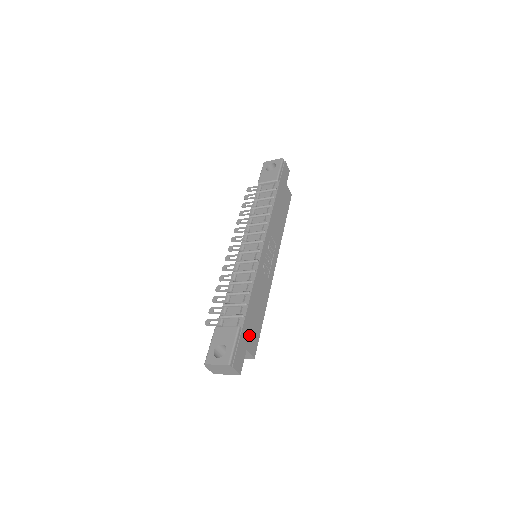
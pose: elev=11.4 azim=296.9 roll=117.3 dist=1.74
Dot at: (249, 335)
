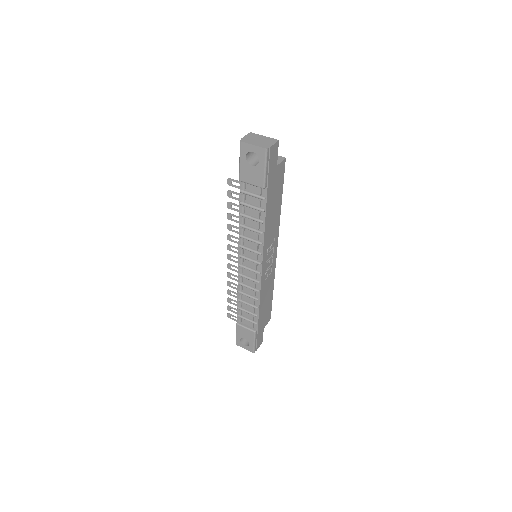
Dot at: (264, 321)
